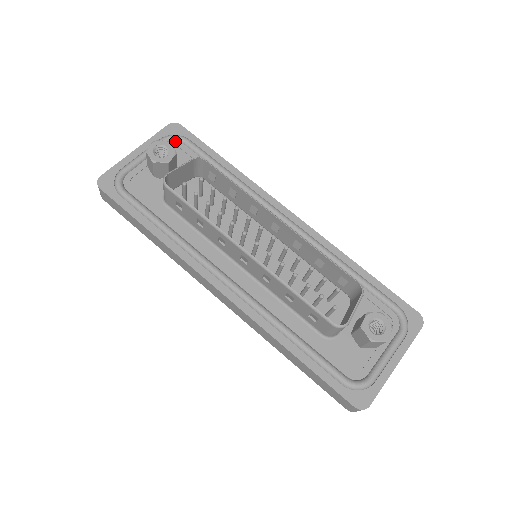
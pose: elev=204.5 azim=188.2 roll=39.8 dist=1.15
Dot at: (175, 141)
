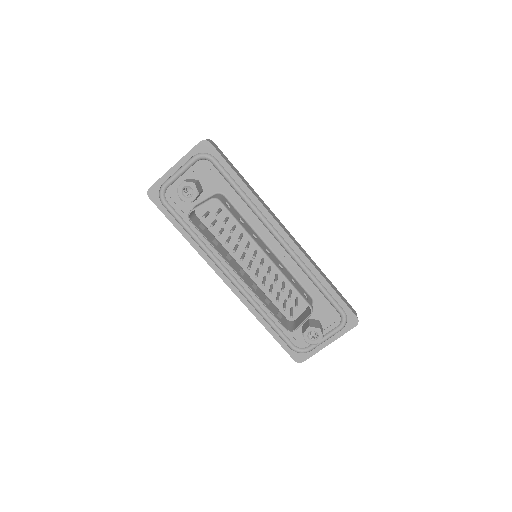
Dot at: (204, 159)
